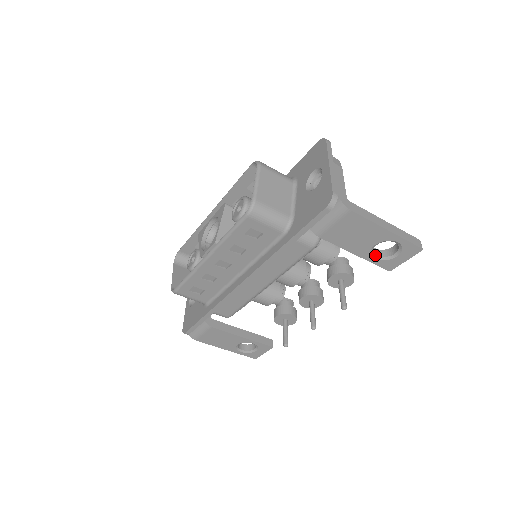
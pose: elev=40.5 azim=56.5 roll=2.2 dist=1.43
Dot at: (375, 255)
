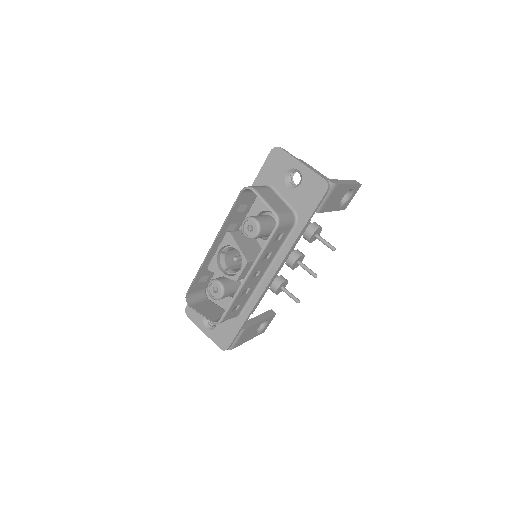
Dot at: (340, 204)
